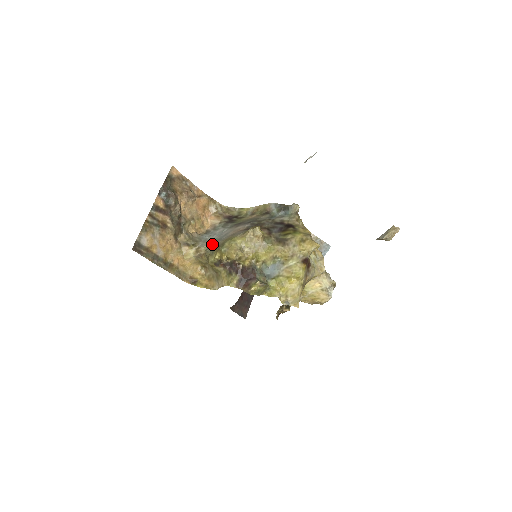
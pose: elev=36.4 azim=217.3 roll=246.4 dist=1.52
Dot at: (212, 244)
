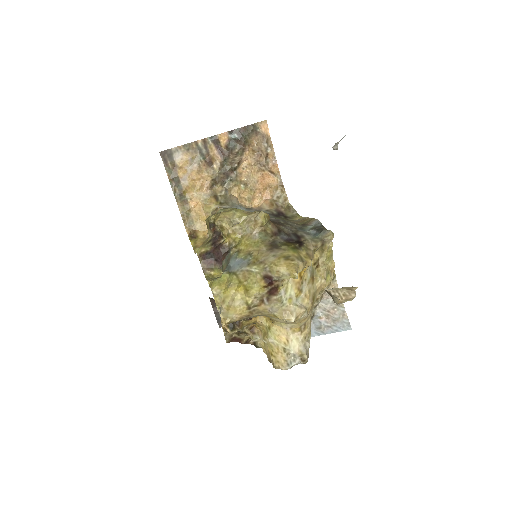
Dot at: occluded
